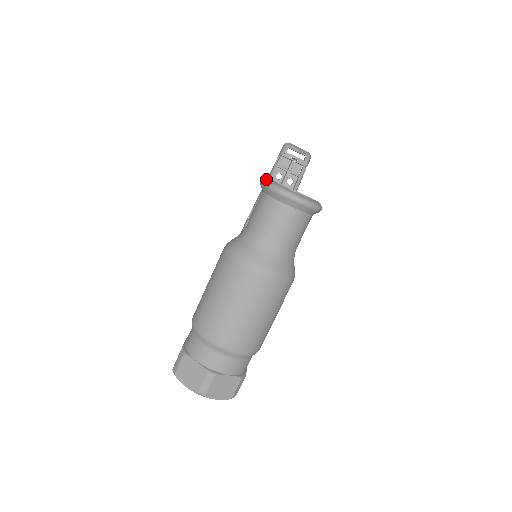
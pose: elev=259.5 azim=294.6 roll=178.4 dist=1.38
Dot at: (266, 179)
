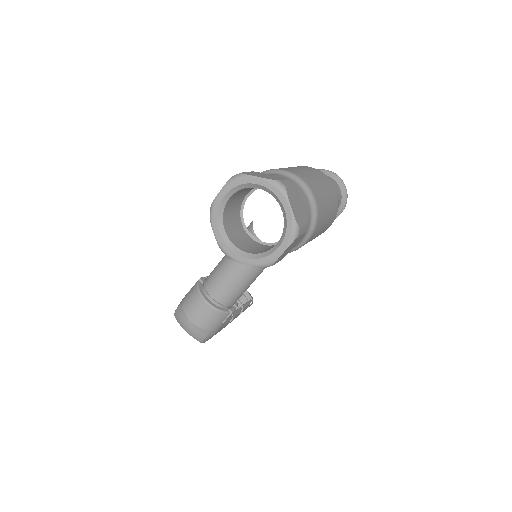
Dot at: occluded
